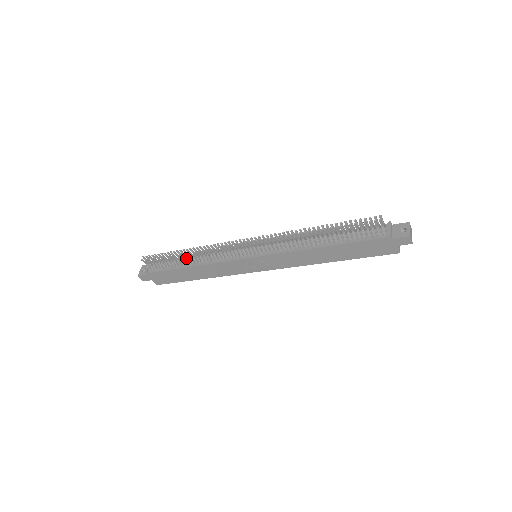
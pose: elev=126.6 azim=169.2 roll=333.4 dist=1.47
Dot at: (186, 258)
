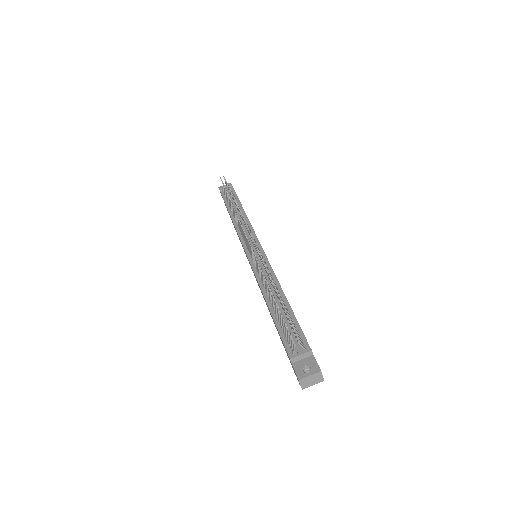
Dot at: occluded
